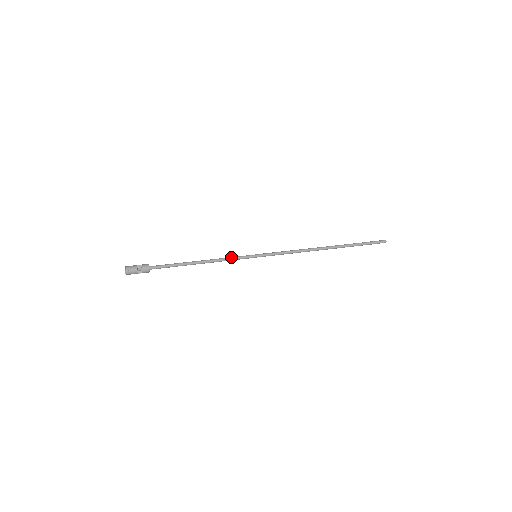
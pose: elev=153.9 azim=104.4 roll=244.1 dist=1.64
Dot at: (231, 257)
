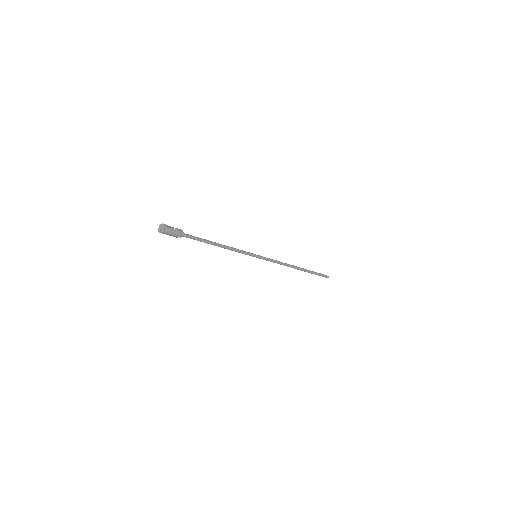
Dot at: (239, 250)
